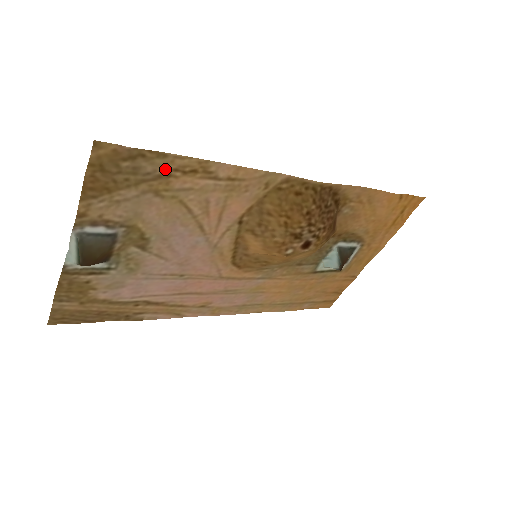
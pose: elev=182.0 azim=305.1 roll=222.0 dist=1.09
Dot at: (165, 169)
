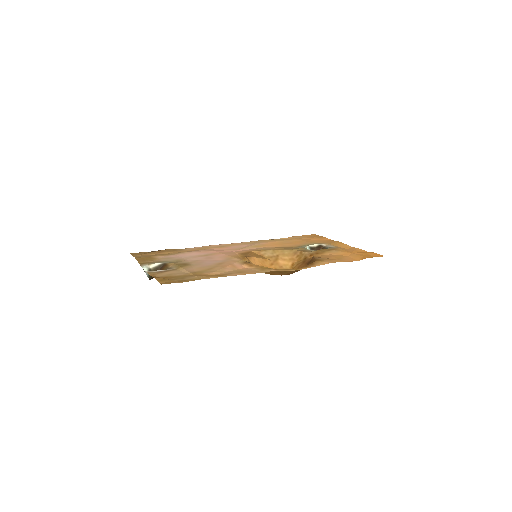
Dot at: (199, 276)
